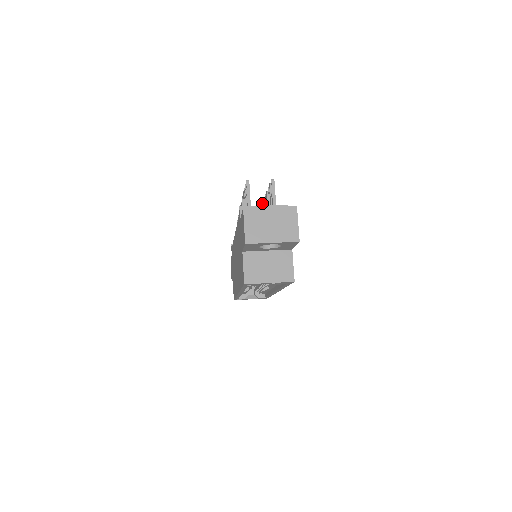
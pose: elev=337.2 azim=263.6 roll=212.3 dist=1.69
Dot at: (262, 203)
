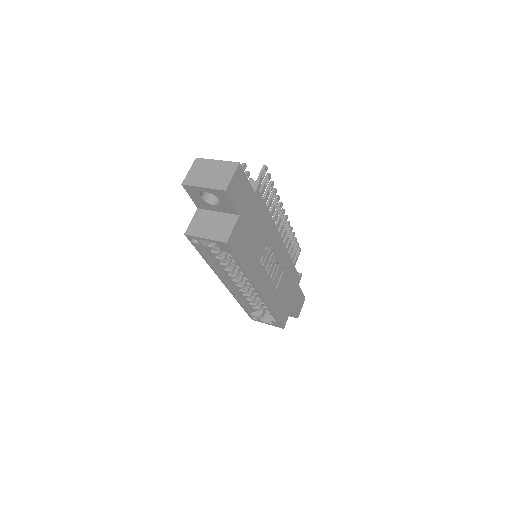
Dot at: occluded
